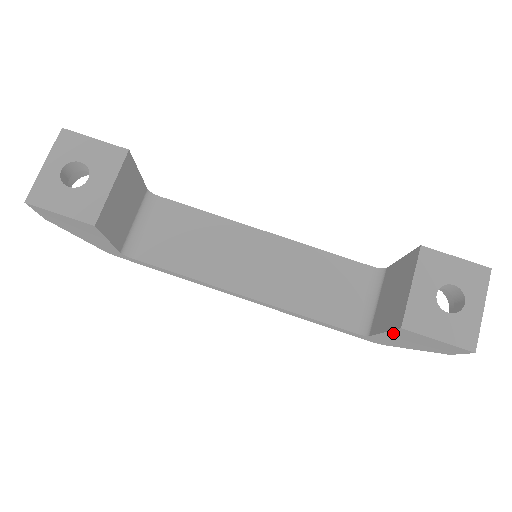
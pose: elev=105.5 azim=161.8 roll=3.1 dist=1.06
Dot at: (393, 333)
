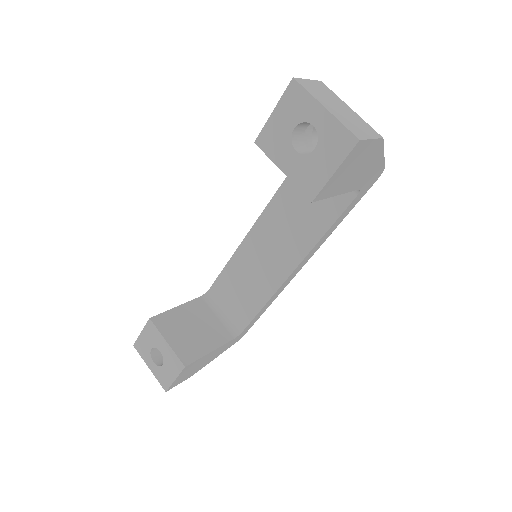
Dot at: (334, 193)
